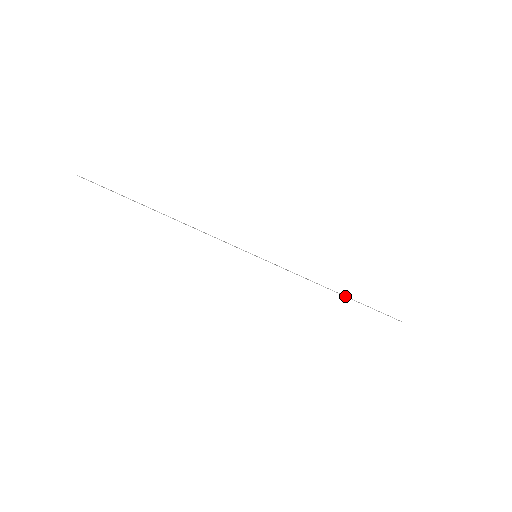
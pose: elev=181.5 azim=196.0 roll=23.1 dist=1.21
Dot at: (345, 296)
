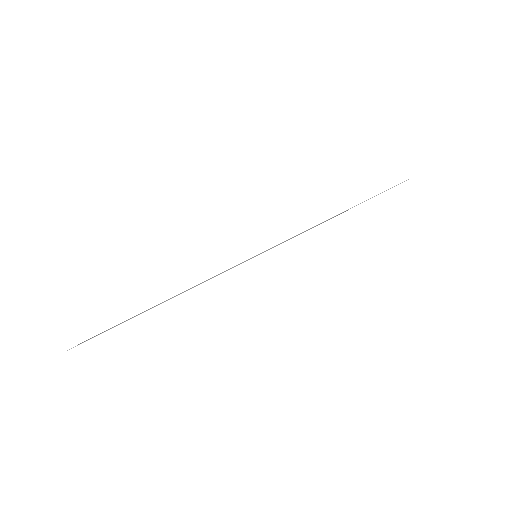
Dot at: occluded
